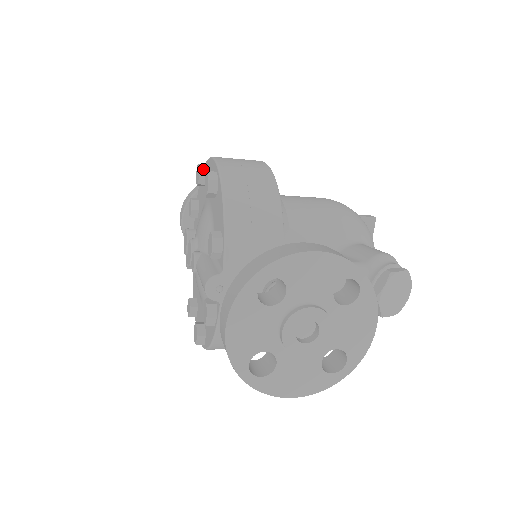
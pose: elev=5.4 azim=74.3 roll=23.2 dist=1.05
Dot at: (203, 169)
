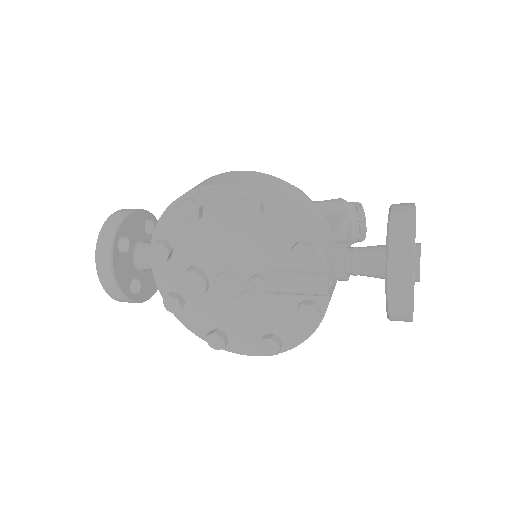
Dot at: (196, 203)
